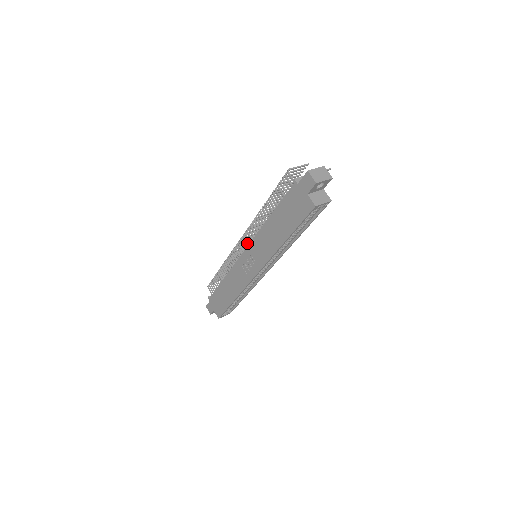
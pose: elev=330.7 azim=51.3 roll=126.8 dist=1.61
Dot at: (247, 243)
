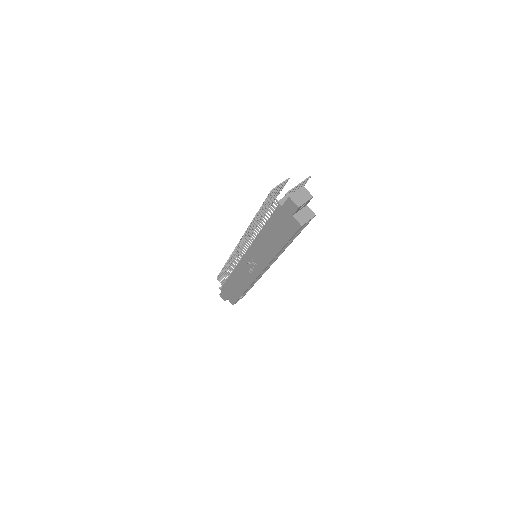
Dot at: occluded
